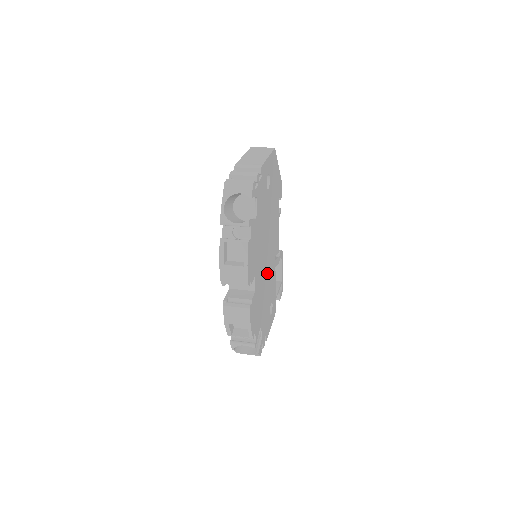
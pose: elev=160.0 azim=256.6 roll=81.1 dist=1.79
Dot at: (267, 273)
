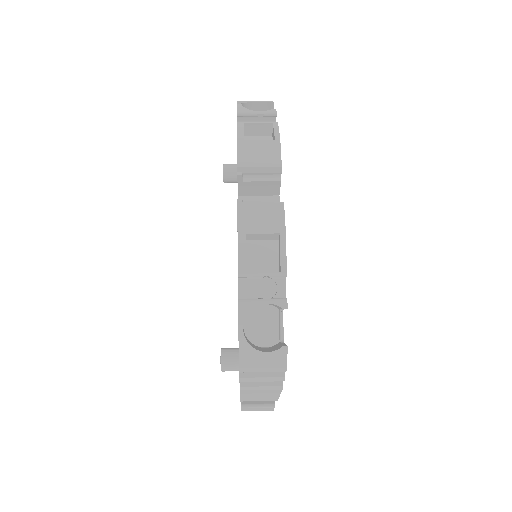
Dot at: occluded
